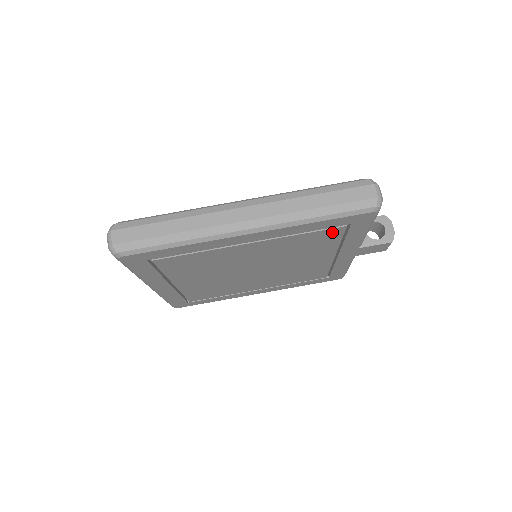
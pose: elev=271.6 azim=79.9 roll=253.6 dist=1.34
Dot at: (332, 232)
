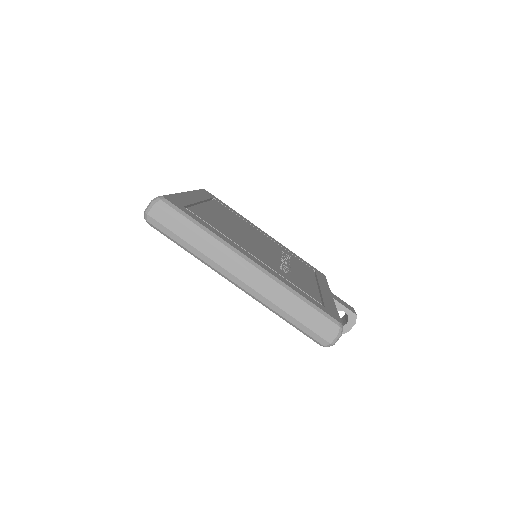
Dot at: occluded
